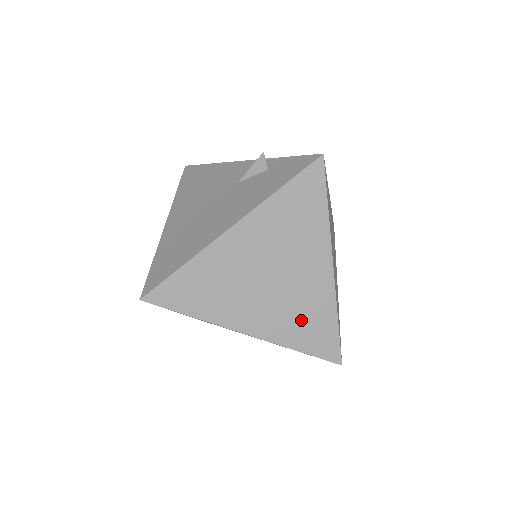
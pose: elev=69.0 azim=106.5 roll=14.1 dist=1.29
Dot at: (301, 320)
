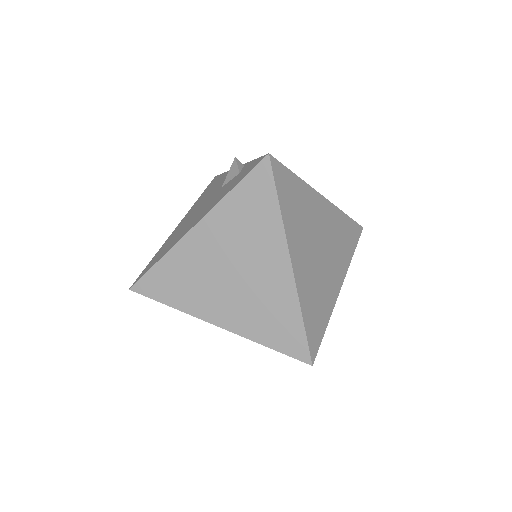
Dot at: (265, 316)
